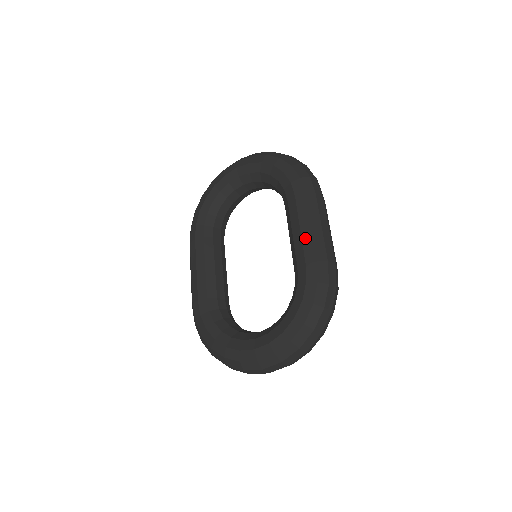
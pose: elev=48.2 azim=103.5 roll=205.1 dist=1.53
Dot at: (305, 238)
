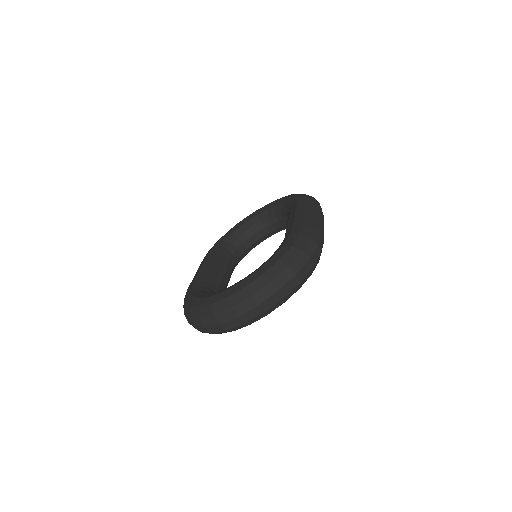
Dot at: (297, 217)
